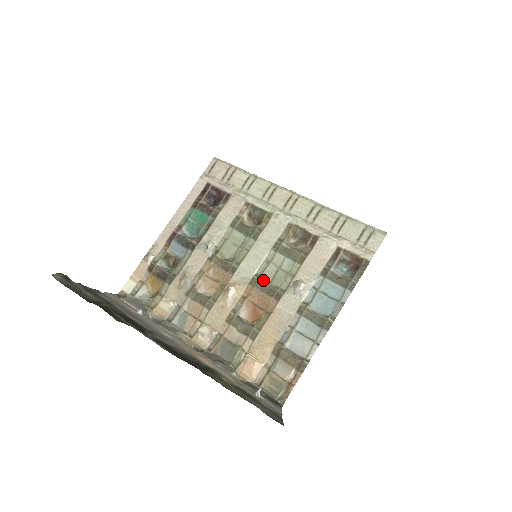
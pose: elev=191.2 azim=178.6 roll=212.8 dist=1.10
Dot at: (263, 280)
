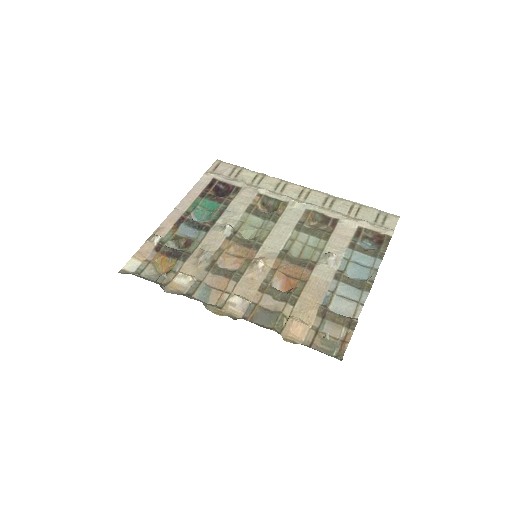
Dot at: (291, 254)
